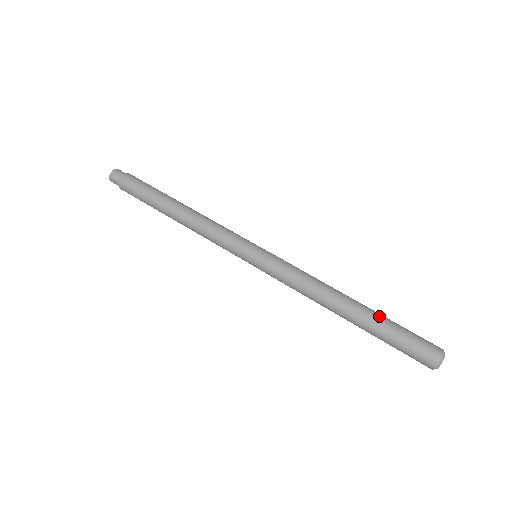
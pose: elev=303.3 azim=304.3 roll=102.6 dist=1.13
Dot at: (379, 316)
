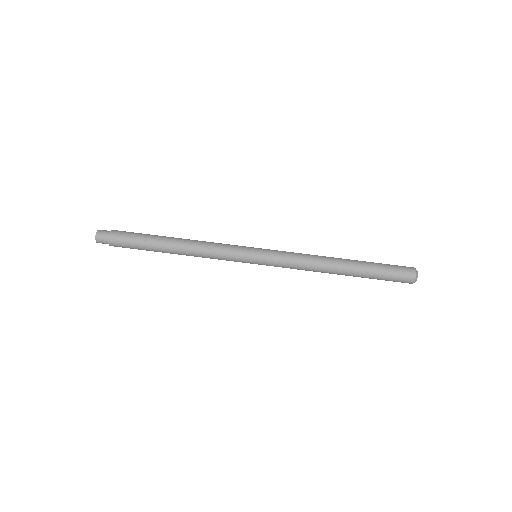
Dot at: (365, 262)
